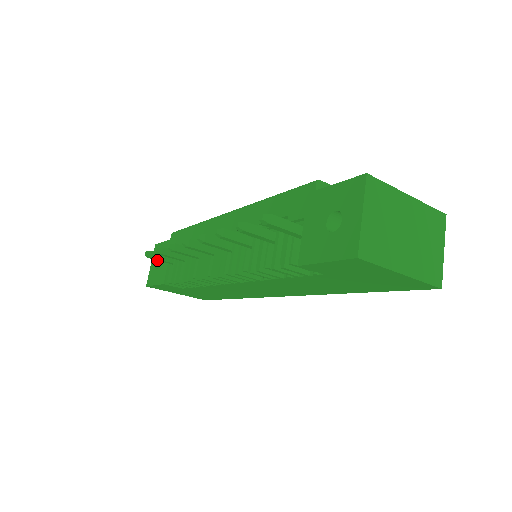
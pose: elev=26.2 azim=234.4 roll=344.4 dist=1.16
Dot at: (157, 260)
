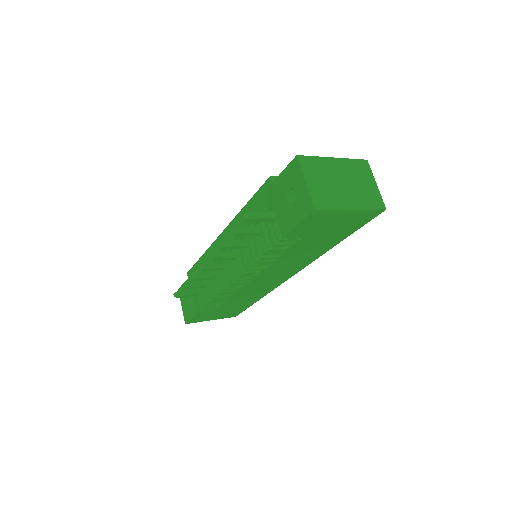
Dot at: (185, 300)
